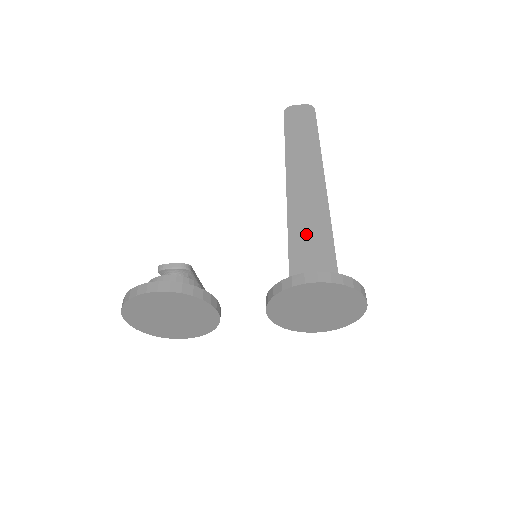
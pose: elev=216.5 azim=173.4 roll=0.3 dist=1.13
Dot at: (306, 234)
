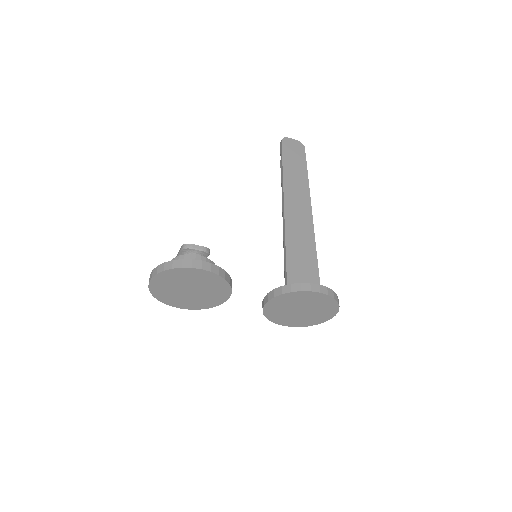
Dot at: (299, 250)
